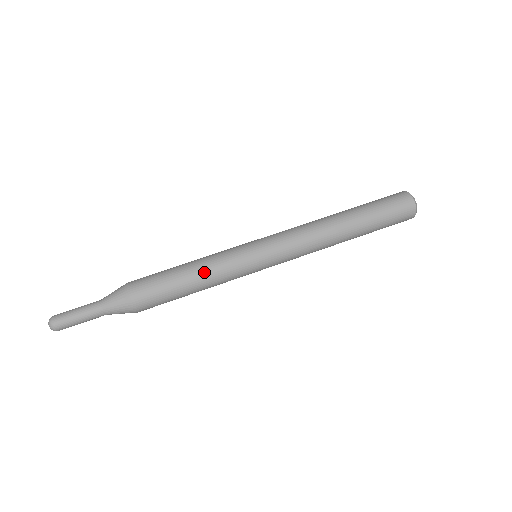
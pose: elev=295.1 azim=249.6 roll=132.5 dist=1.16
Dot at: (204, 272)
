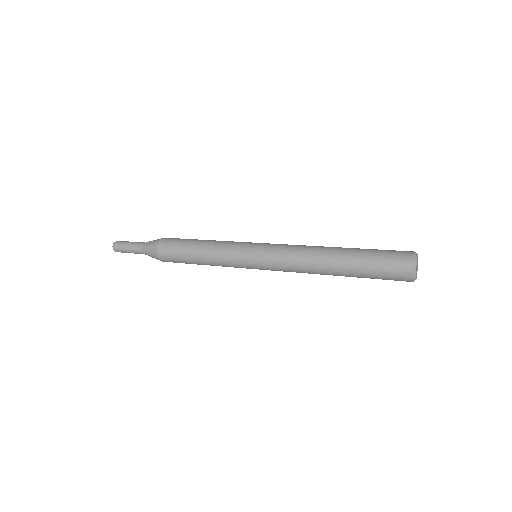
Dot at: occluded
